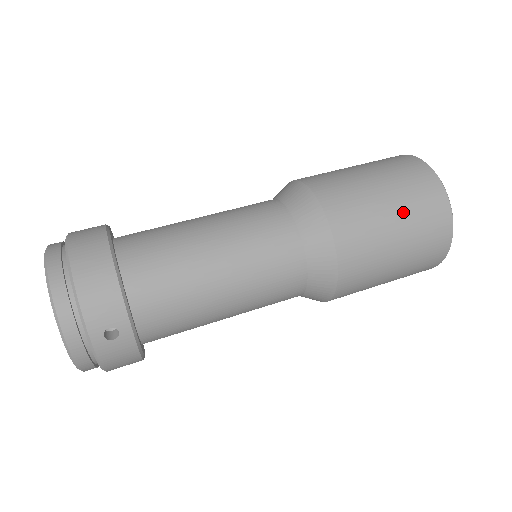
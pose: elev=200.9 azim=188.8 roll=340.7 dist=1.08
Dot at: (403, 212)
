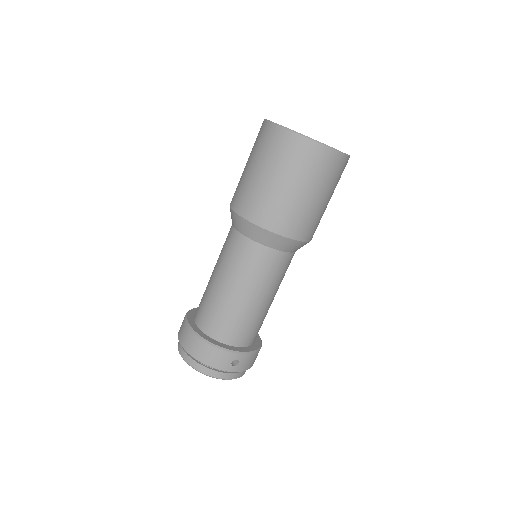
Dot at: (292, 178)
